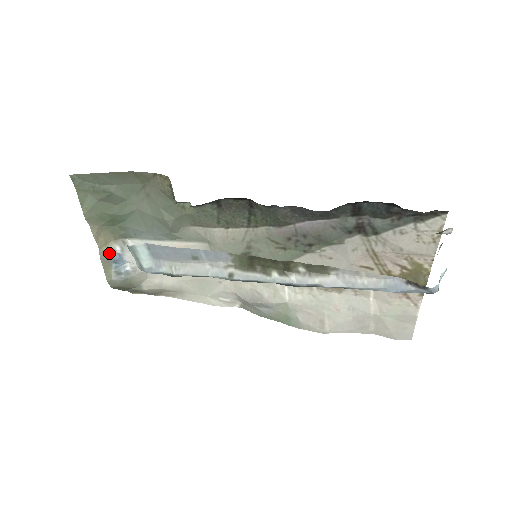
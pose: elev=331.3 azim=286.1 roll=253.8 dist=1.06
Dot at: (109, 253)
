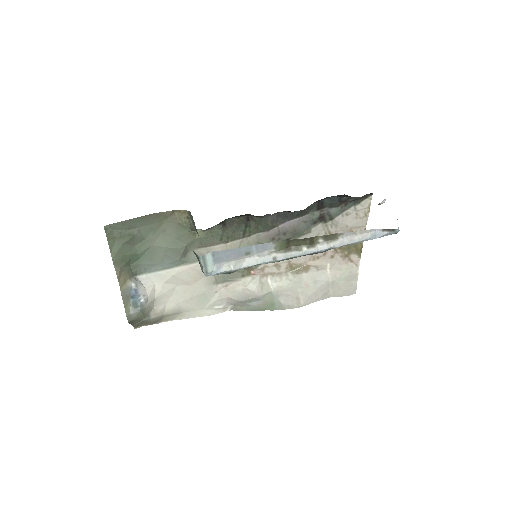
Dot at: (127, 290)
